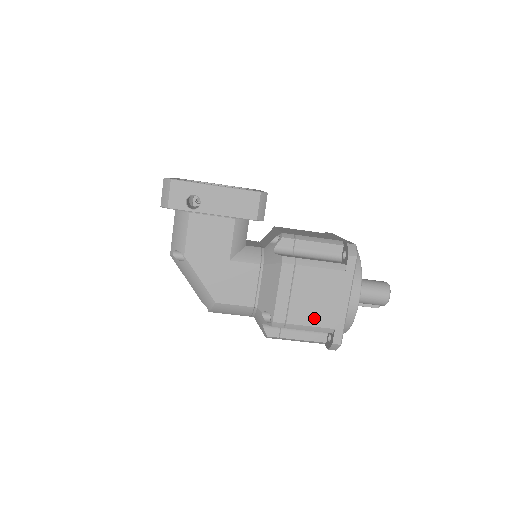
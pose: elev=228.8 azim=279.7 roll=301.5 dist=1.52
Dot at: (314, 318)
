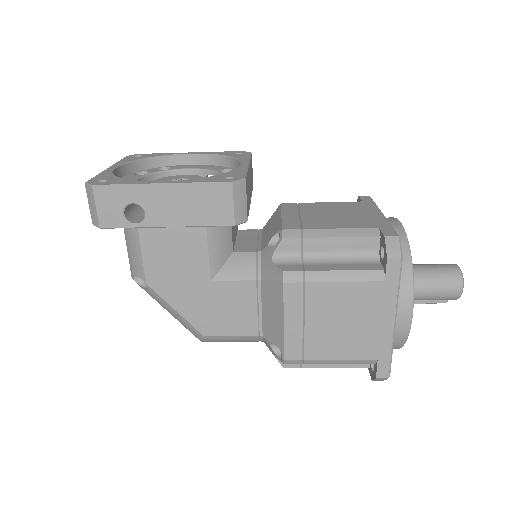
Dot at: (344, 349)
